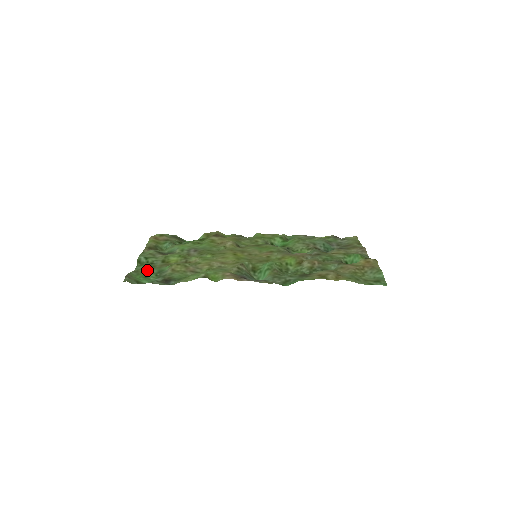
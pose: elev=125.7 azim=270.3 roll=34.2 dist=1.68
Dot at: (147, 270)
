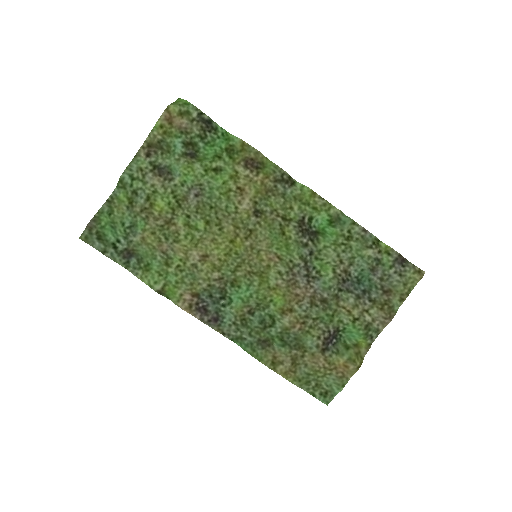
Dot at: (121, 211)
